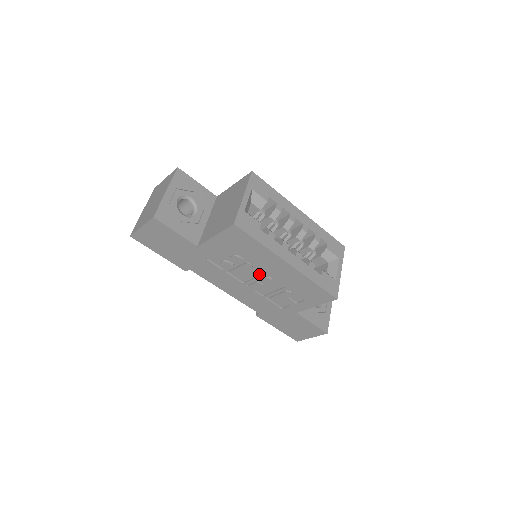
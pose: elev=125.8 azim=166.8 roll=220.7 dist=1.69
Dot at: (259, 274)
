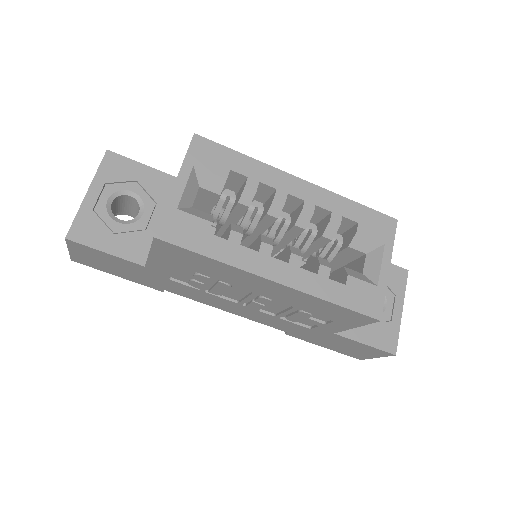
Dot at: (248, 292)
